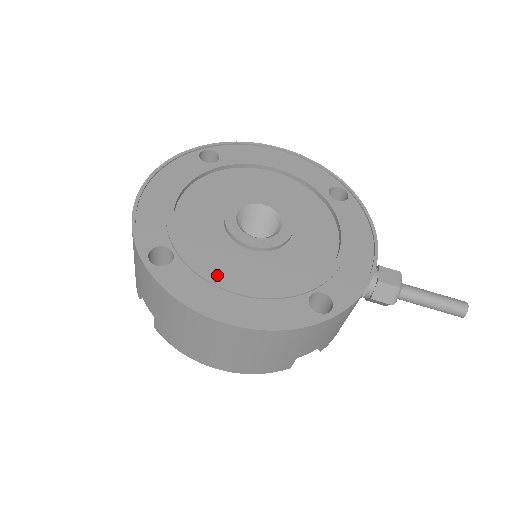
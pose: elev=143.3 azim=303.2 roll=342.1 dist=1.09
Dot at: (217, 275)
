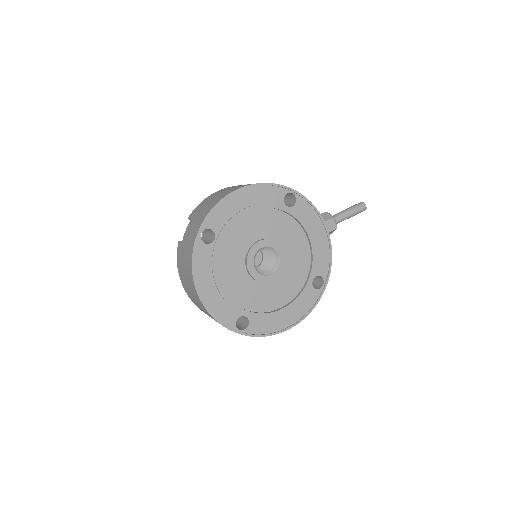
Dot at: (270, 308)
